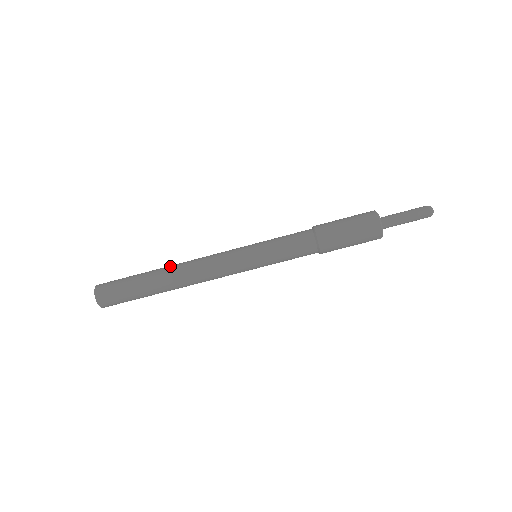
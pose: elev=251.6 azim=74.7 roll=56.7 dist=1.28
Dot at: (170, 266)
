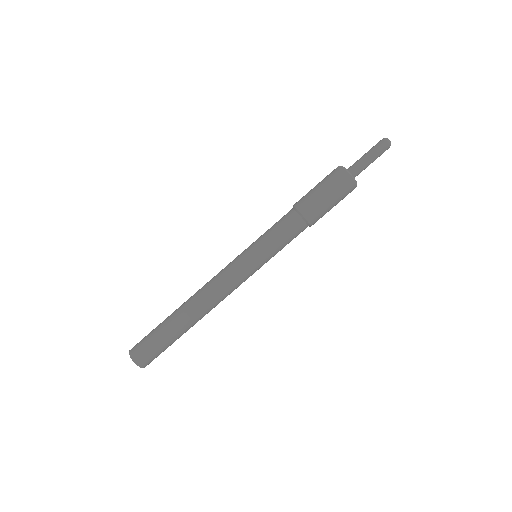
Dot at: (187, 306)
